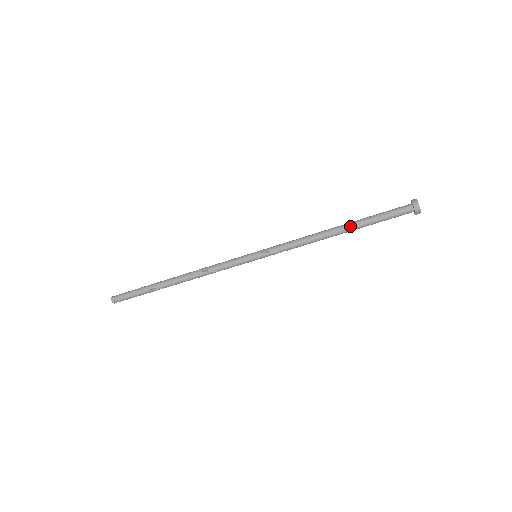
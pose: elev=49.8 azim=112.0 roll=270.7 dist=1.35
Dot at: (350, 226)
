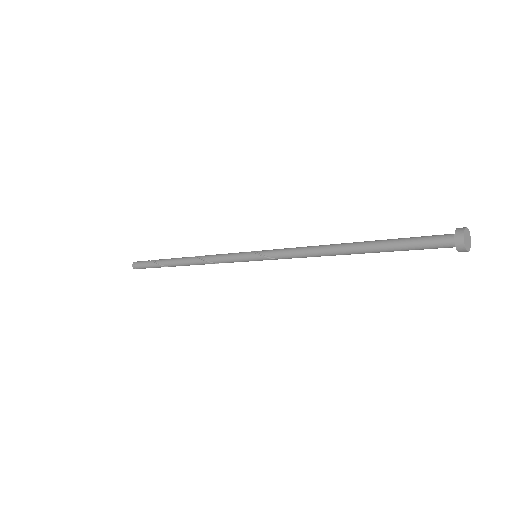
Dot at: (363, 249)
